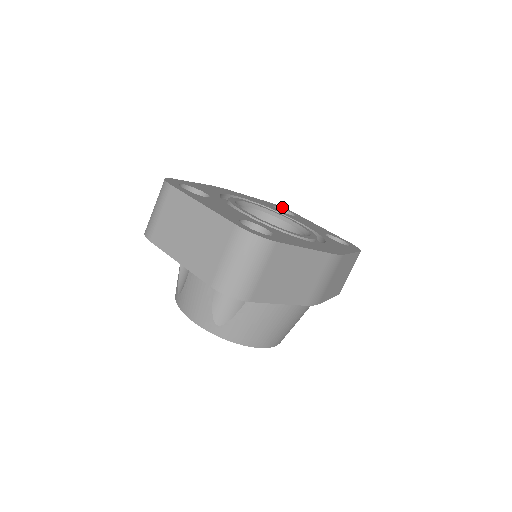
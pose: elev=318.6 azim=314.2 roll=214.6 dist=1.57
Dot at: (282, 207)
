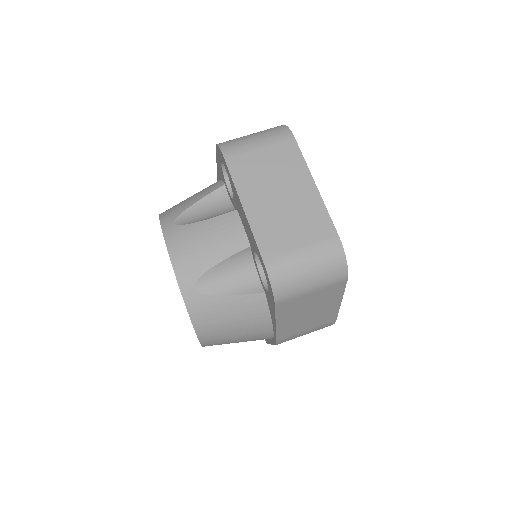
Dot at: occluded
